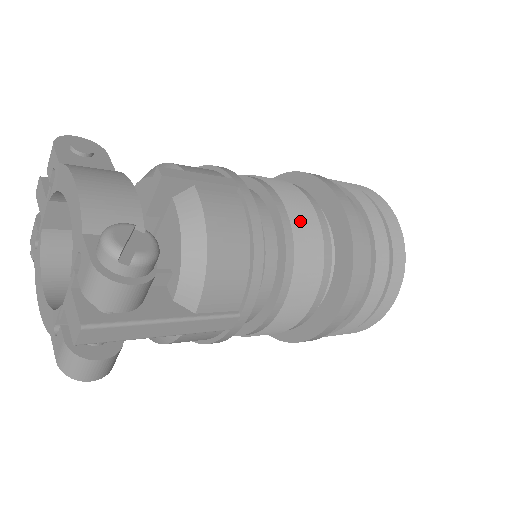
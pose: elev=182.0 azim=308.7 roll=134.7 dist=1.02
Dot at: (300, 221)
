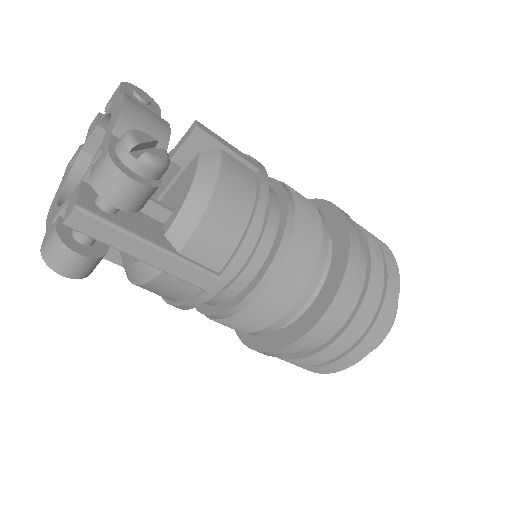
Dot at: (304, 223)
